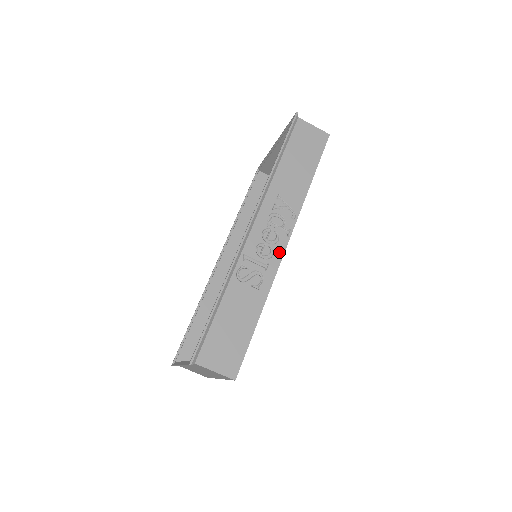
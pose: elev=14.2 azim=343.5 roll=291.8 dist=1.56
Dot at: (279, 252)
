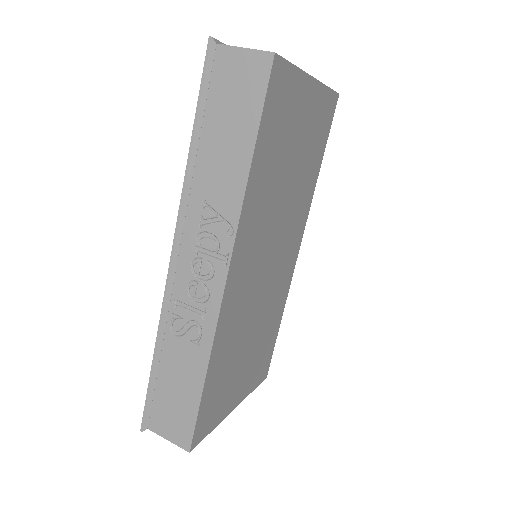
Dot at: (217, 291)
